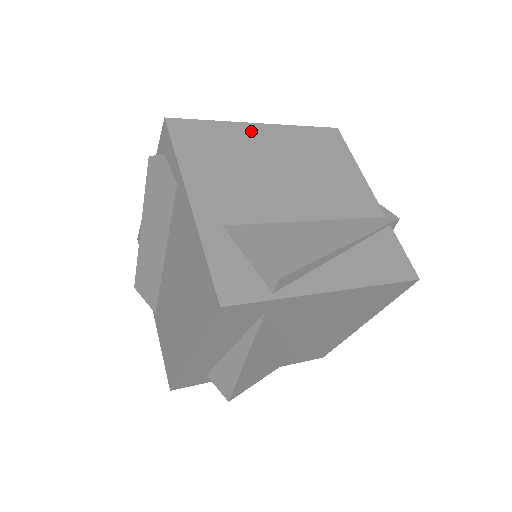
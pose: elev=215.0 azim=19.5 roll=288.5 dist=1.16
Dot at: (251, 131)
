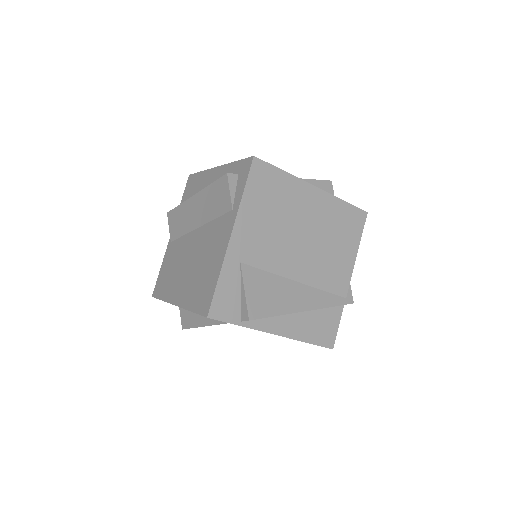
Dot at: (306, 192)
